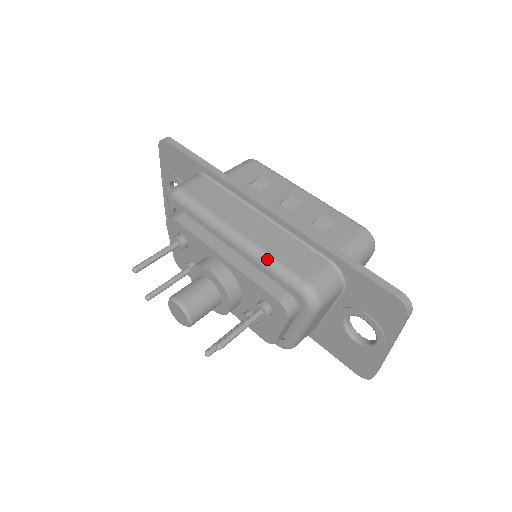
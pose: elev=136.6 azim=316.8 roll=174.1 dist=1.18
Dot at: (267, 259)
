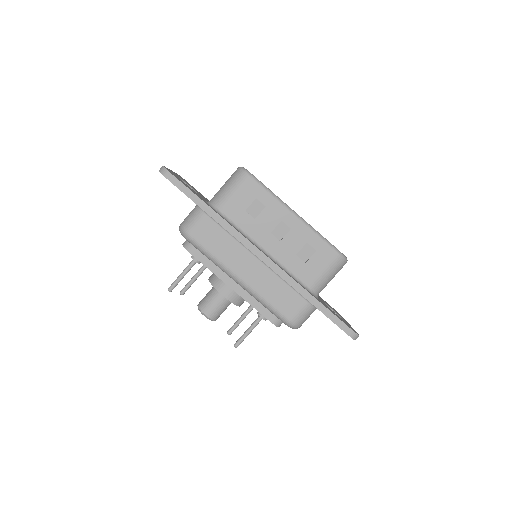
Dot at: (263, 302)
